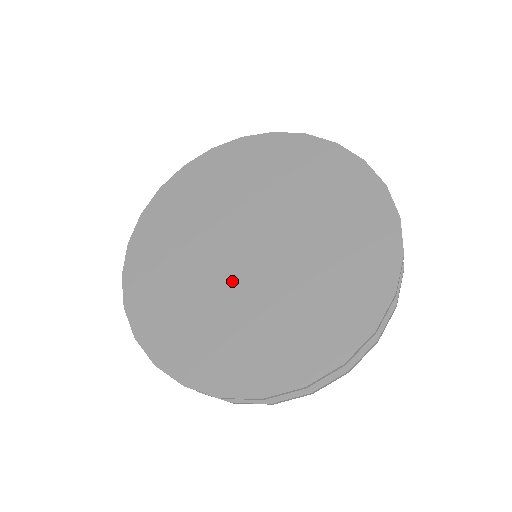
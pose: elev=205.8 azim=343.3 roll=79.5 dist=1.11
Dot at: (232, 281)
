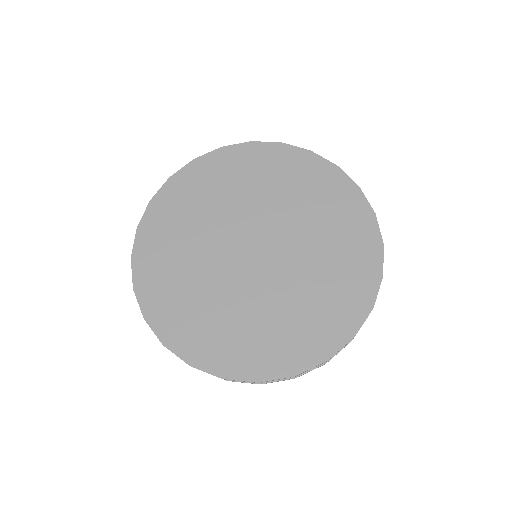
Dot at: (262, 282)
